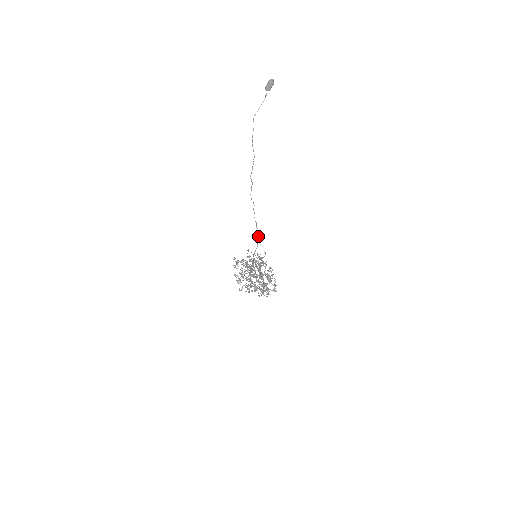
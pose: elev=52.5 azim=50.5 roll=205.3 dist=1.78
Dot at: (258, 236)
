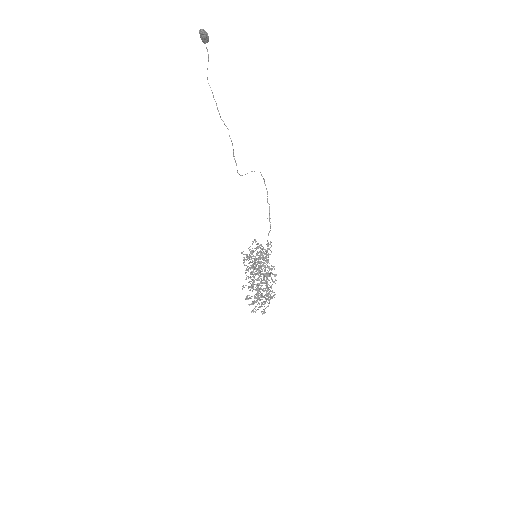
Dot at: (269, 213)
